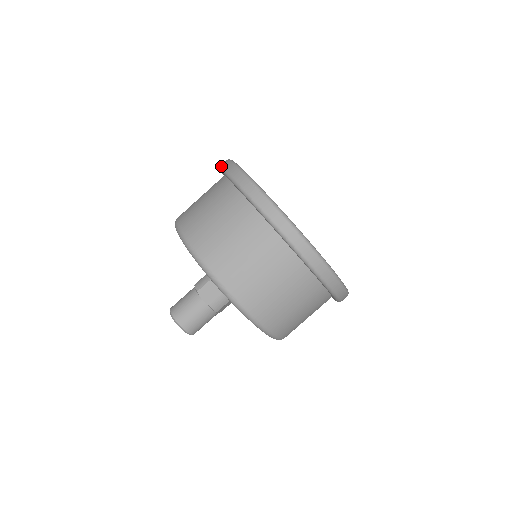
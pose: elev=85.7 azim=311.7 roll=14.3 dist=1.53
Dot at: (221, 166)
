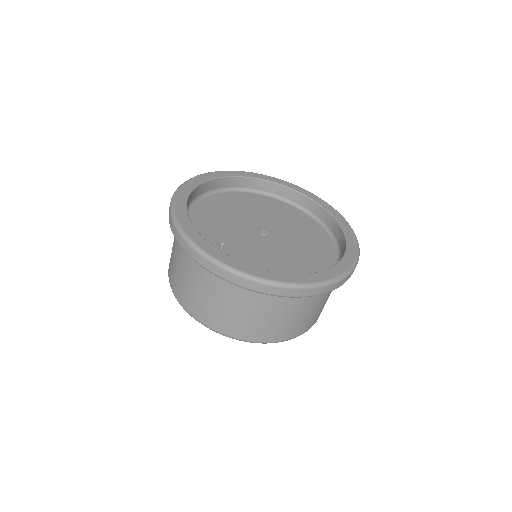
Dot at: (175, 238)
